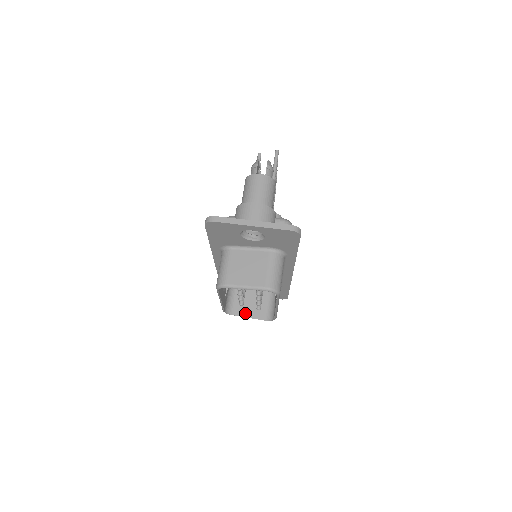
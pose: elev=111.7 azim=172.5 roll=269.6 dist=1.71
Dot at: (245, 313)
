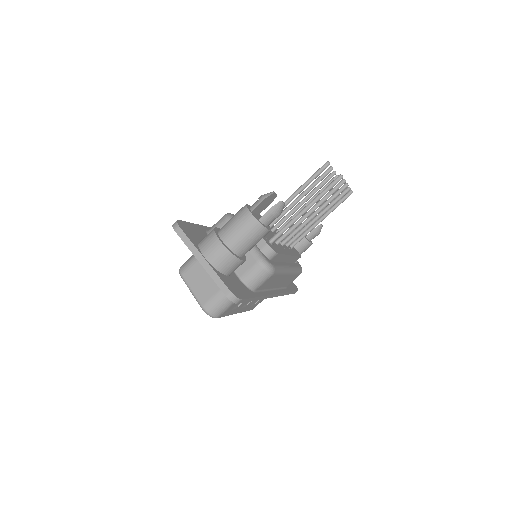
Dot at: occluded
